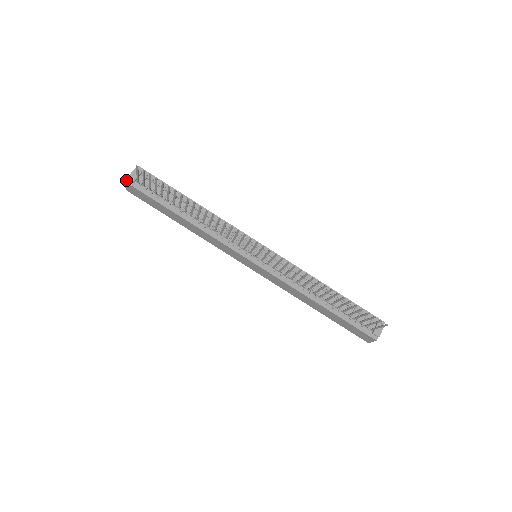
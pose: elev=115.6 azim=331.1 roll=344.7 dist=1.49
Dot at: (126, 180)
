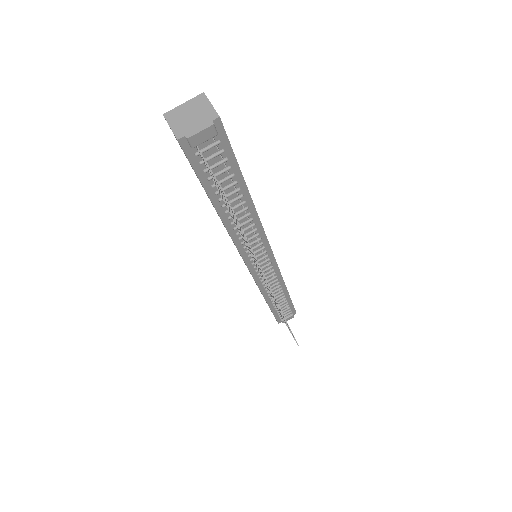
Dot at: (181, 138)
